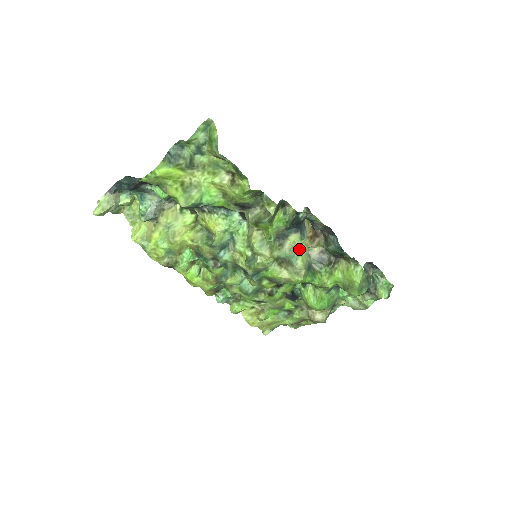
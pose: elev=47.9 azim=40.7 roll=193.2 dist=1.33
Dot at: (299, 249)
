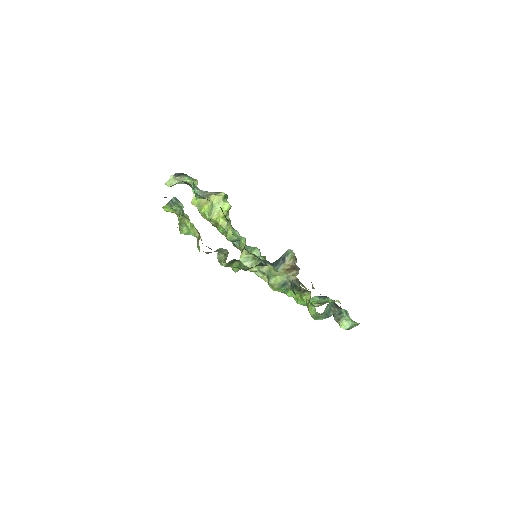
Dot at: (274, 274)
